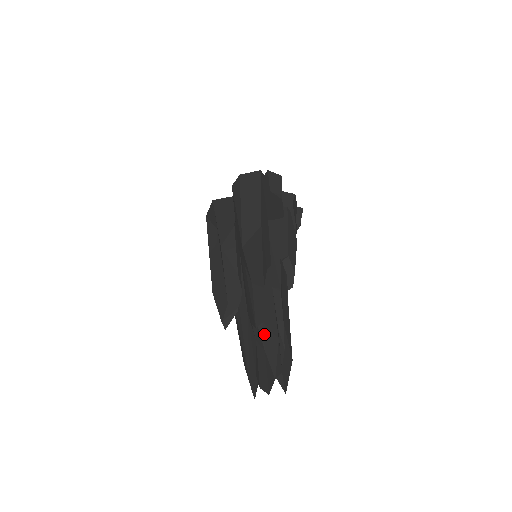
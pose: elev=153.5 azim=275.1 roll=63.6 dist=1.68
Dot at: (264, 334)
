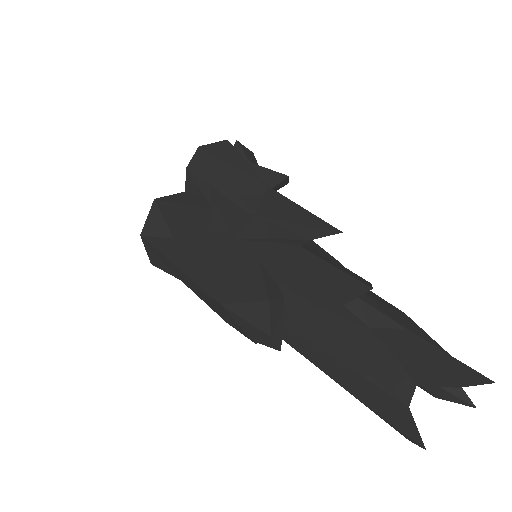
Dot at: (381, 307)
